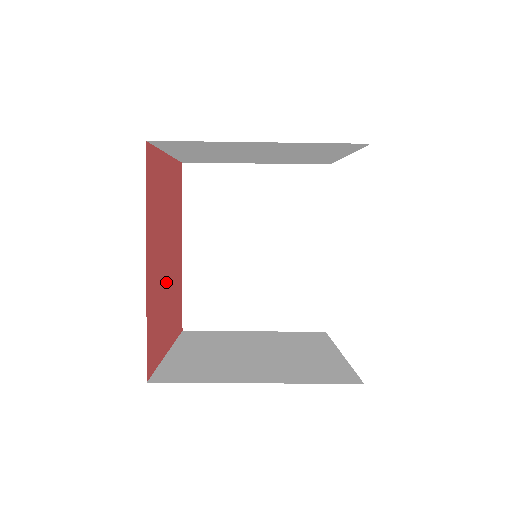
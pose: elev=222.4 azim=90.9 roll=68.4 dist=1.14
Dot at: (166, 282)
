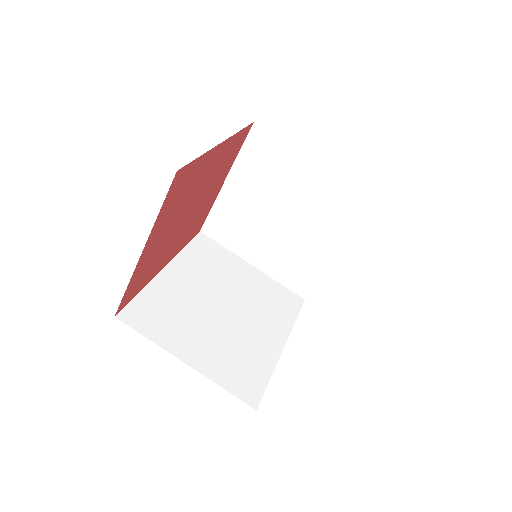
Dot at: (181, 215)
